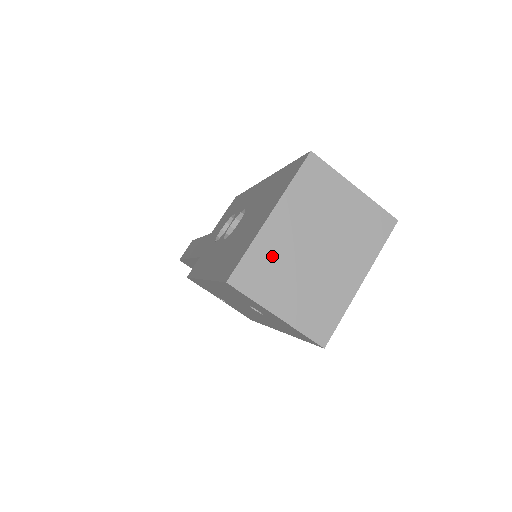
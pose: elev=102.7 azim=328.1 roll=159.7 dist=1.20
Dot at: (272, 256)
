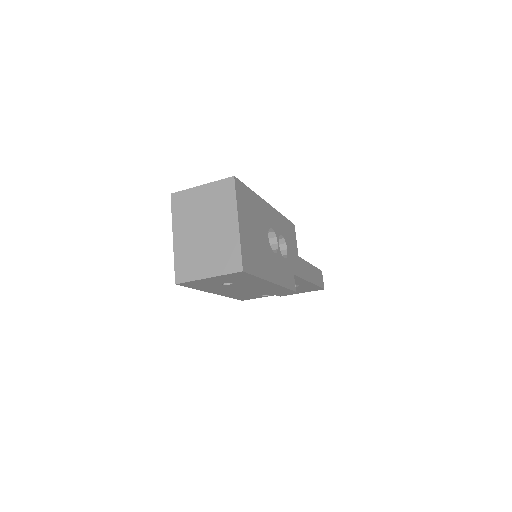
Dot at: (186, 254)
